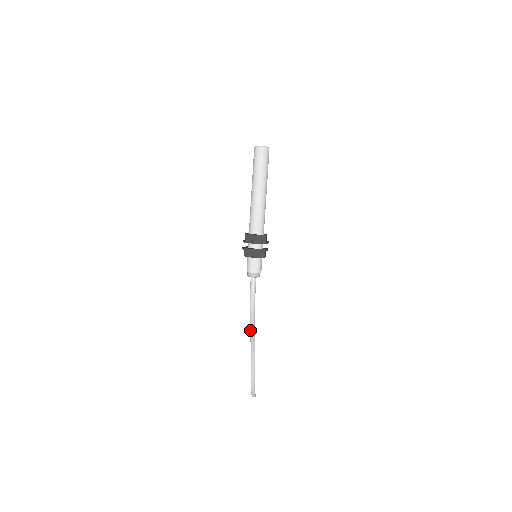
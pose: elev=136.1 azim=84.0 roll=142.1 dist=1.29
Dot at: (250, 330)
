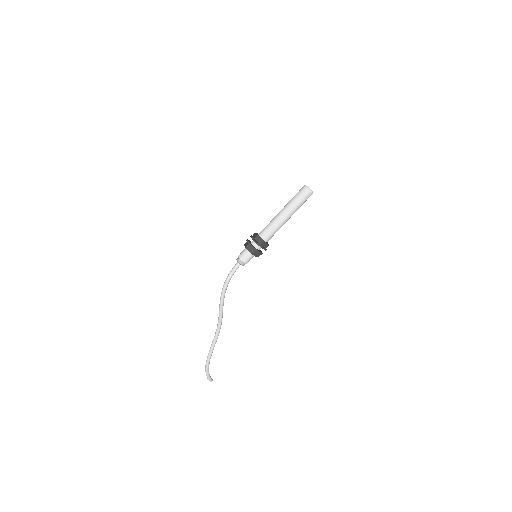
Dot at: (220, 304)
